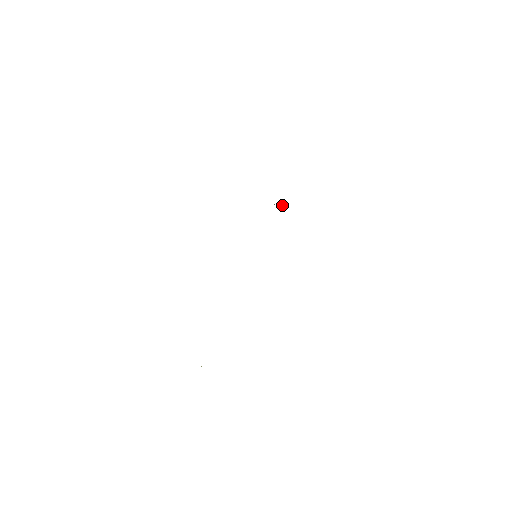
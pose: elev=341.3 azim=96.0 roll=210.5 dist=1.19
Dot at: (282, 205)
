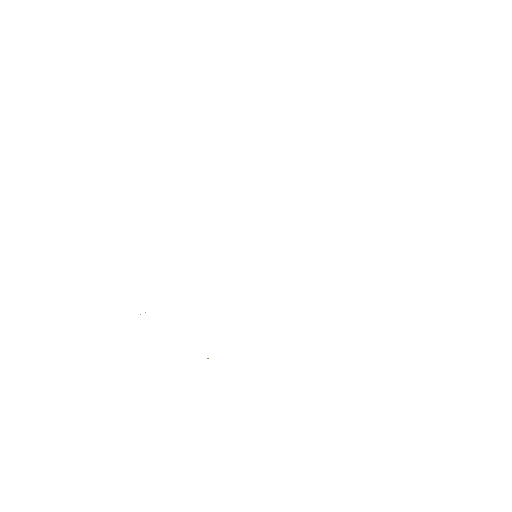
Dot at: occluded
